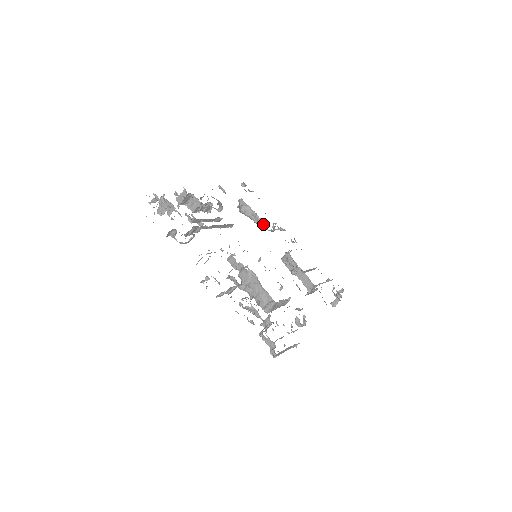
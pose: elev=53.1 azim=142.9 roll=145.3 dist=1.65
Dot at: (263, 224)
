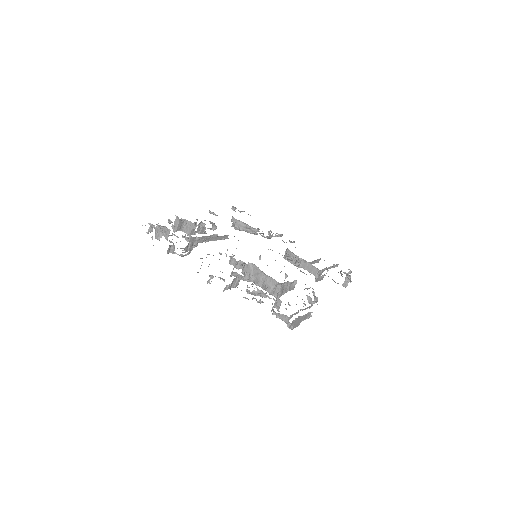
Dot at: (259, 233)
